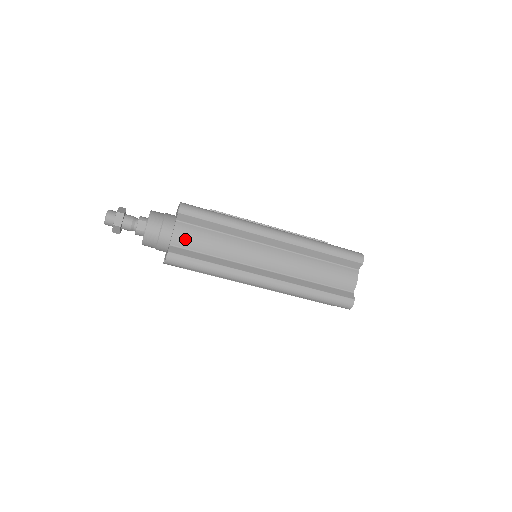
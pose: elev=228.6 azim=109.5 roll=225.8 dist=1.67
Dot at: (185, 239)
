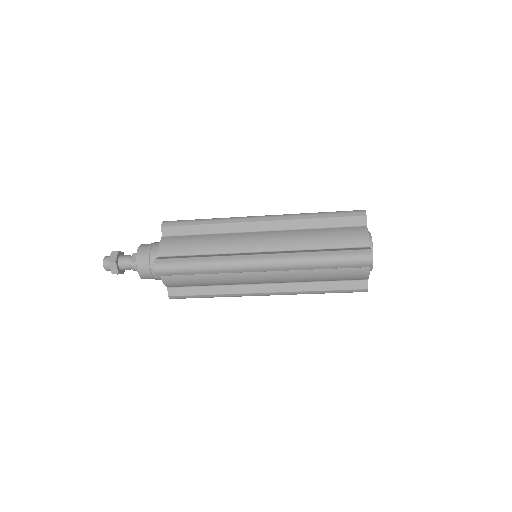
Dot at: (172, 247)
